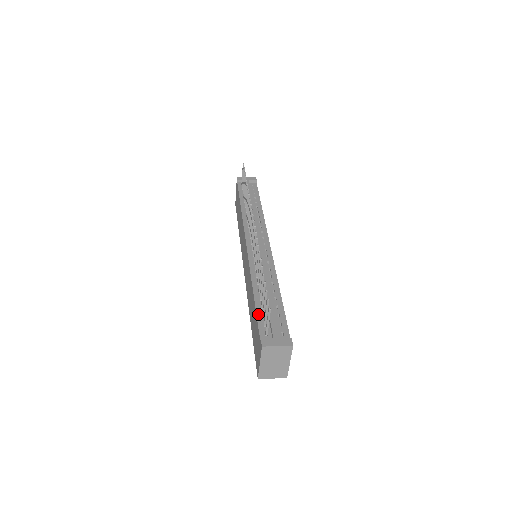
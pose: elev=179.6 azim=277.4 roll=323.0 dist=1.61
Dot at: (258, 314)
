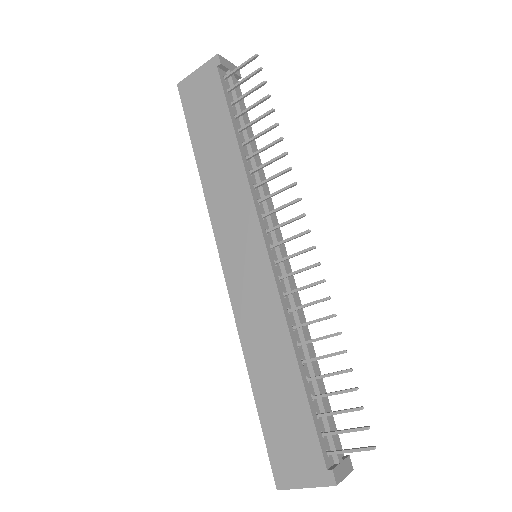
Dot at: (313, 414)
